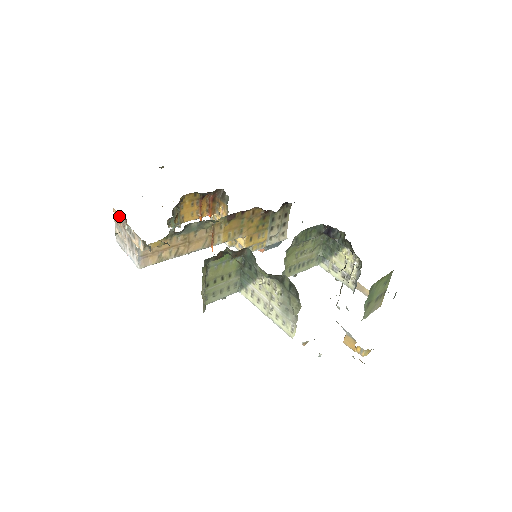
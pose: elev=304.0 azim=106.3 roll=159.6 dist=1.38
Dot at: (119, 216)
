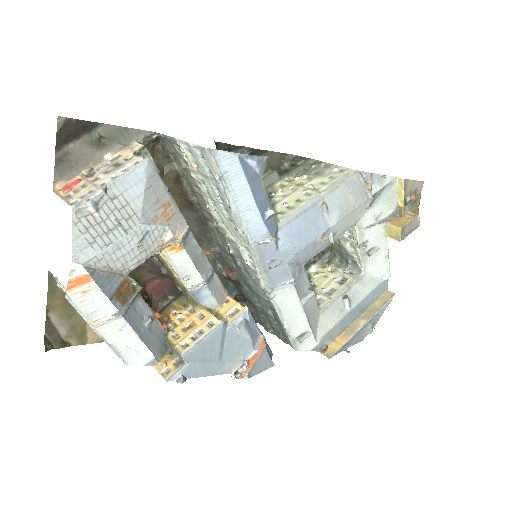
Dot at: occluded
